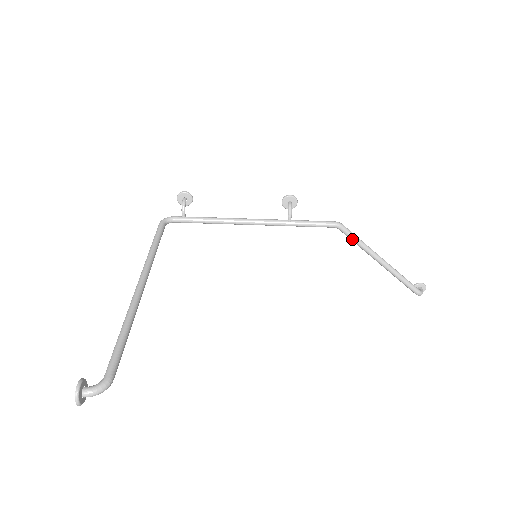
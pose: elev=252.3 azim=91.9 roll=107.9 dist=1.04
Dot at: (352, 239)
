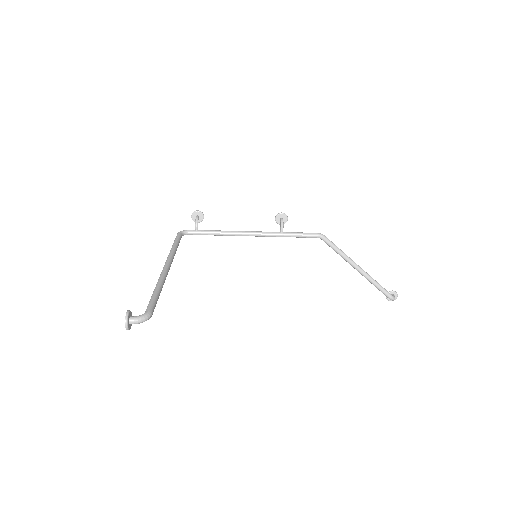
Dot at: (333, 248)
